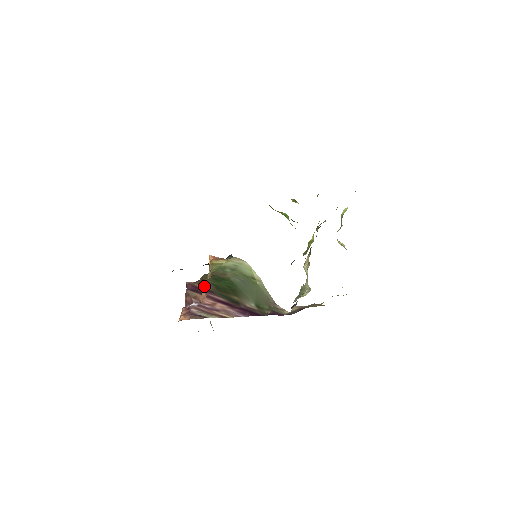
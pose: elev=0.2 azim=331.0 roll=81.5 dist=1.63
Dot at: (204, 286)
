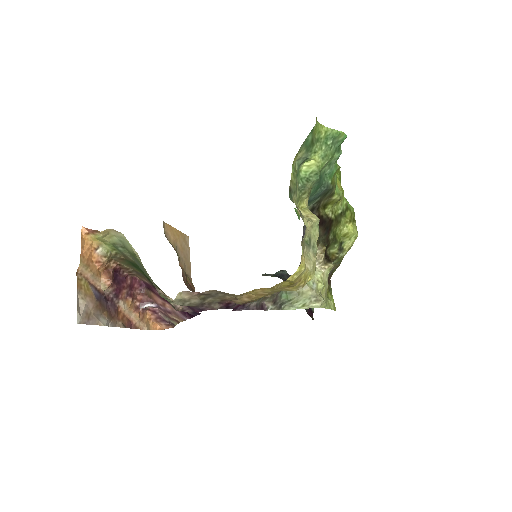
Dot at: (146, 280)
